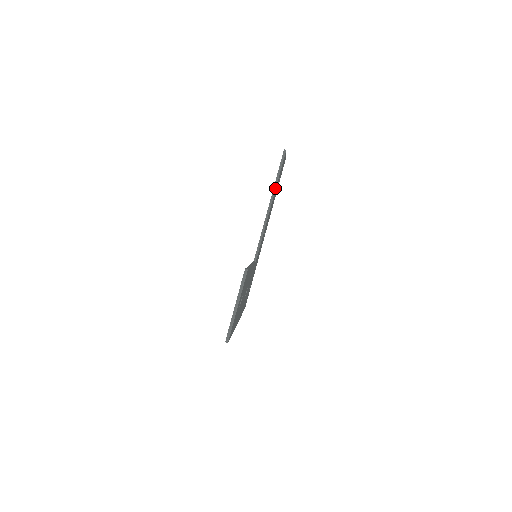
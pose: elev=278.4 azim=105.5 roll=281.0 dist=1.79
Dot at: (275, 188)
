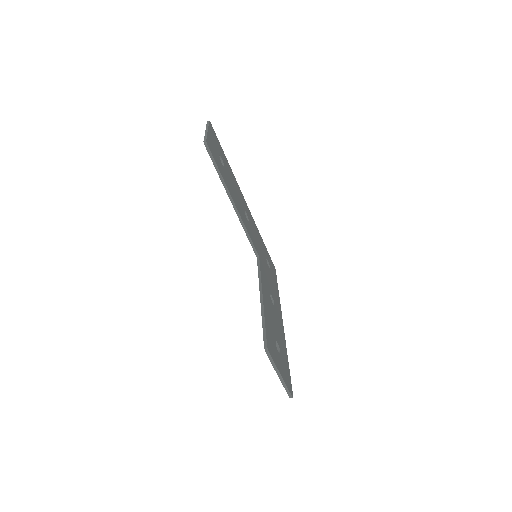
Dot at: (225, 186)
